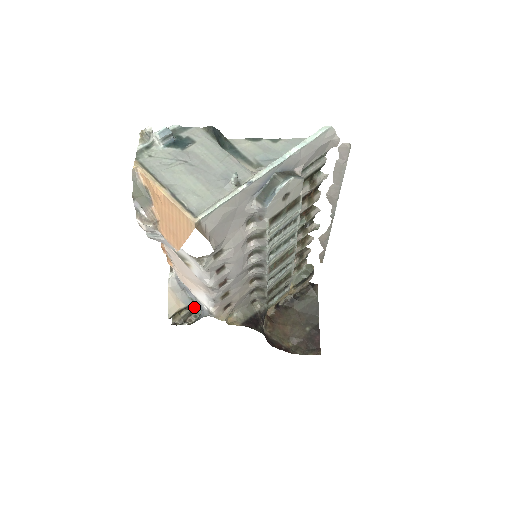
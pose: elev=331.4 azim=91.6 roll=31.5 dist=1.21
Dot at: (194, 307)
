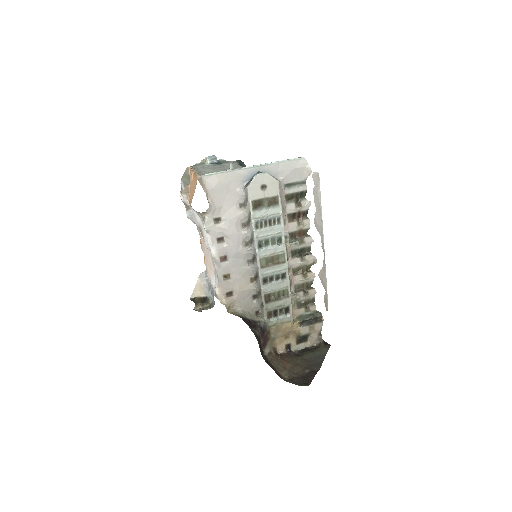
Dot at: (212, 301)
